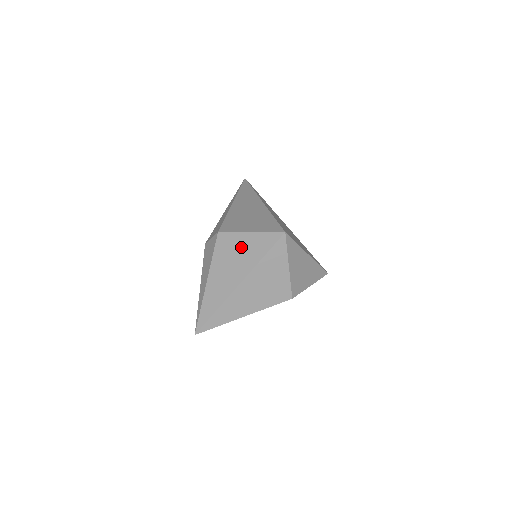
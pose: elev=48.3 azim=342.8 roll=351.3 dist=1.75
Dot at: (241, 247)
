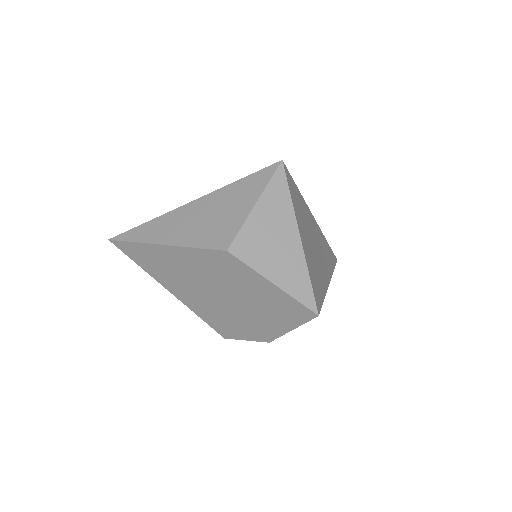
Dot at: occluded
